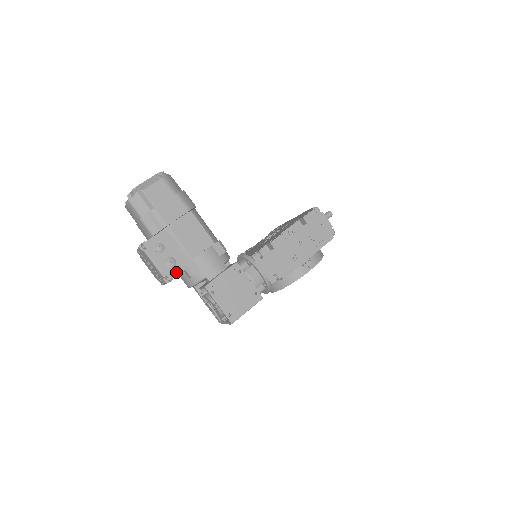
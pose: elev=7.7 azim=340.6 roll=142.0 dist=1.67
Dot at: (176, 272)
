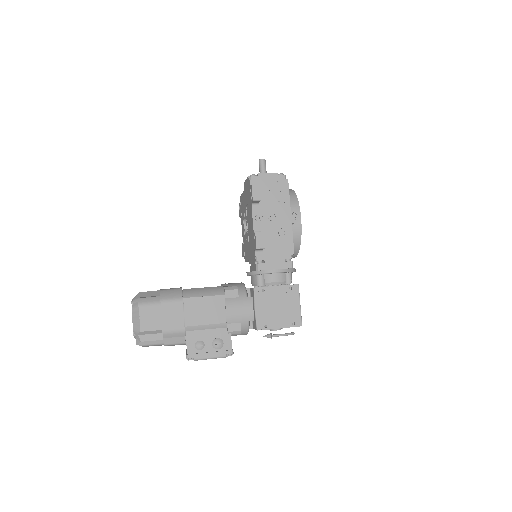
Dot at: (228, 344)
